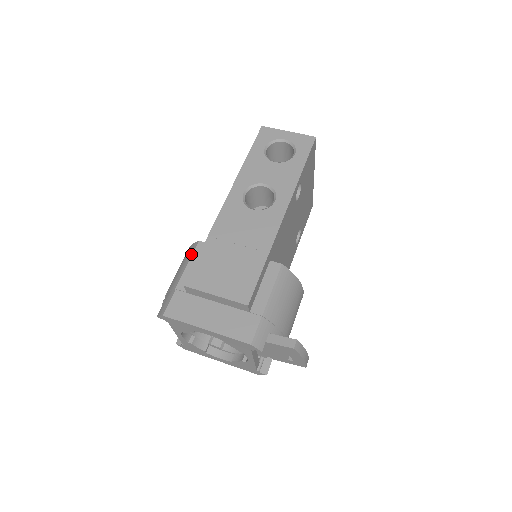
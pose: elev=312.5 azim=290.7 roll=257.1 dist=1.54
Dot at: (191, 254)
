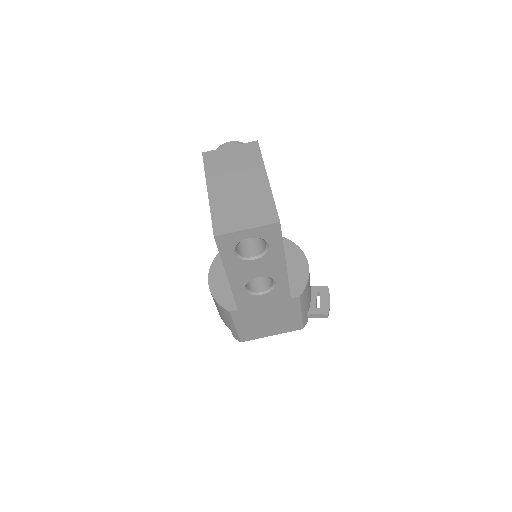
Dot at: (231, 318)
